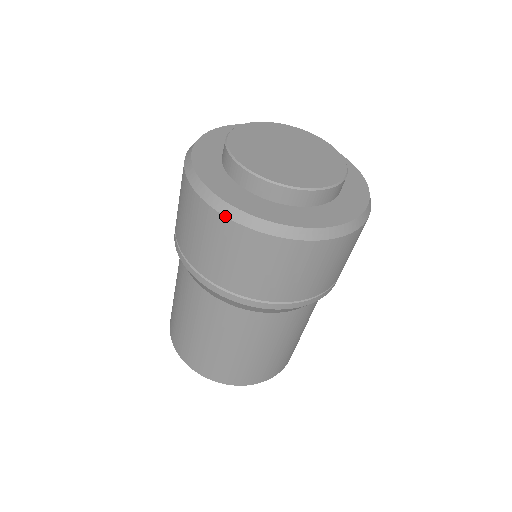
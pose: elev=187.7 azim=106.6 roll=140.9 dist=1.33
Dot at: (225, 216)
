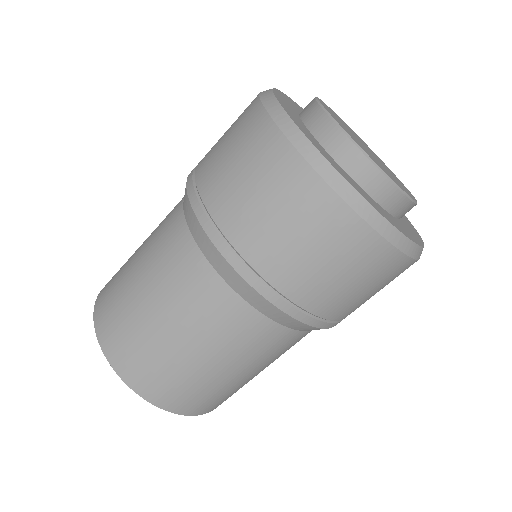
Dot at: (346, 202)
